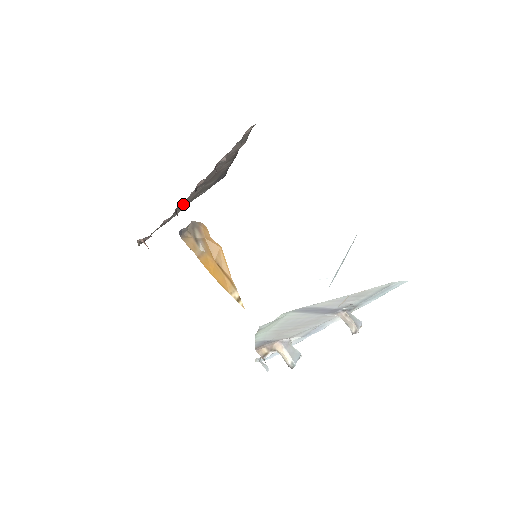
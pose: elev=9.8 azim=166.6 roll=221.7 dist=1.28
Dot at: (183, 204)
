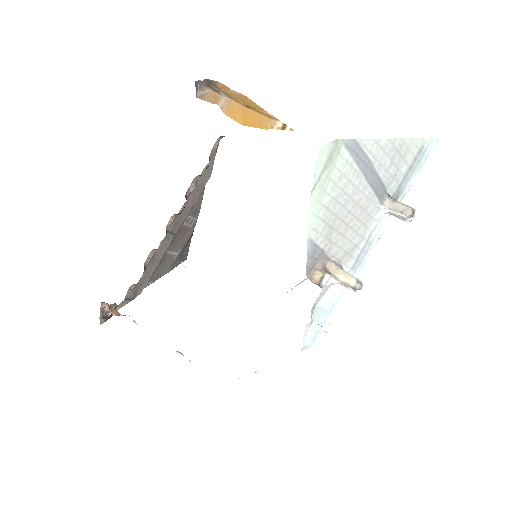
Dot at: (150, 267)
